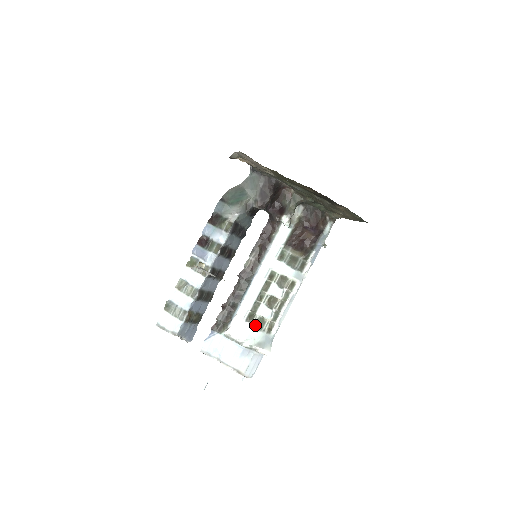
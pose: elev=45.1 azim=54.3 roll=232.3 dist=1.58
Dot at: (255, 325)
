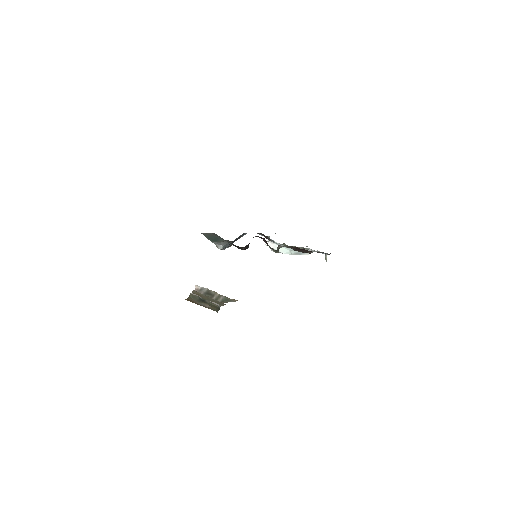
Dot at: occluded
